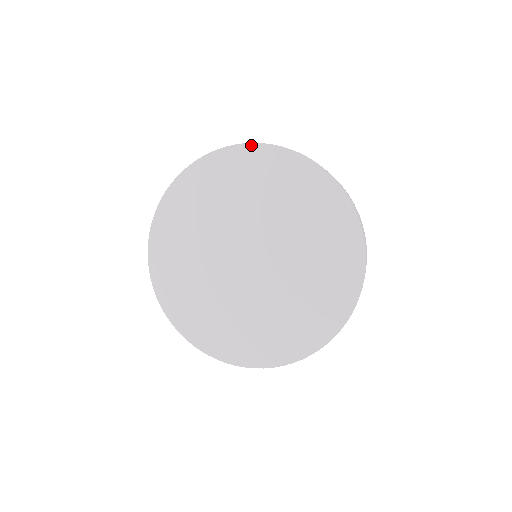
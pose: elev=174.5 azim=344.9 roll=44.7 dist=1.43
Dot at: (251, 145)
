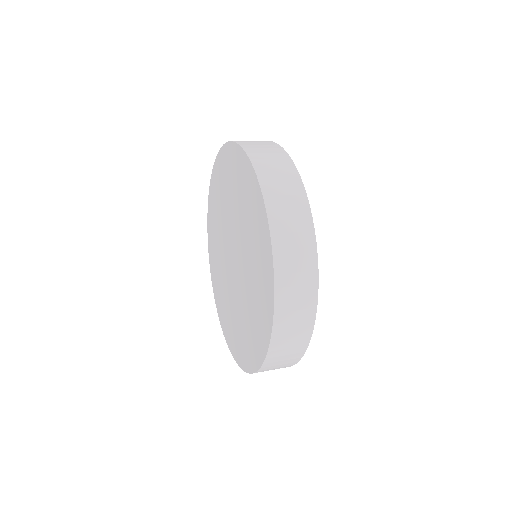
Dot at: (266, 217)
